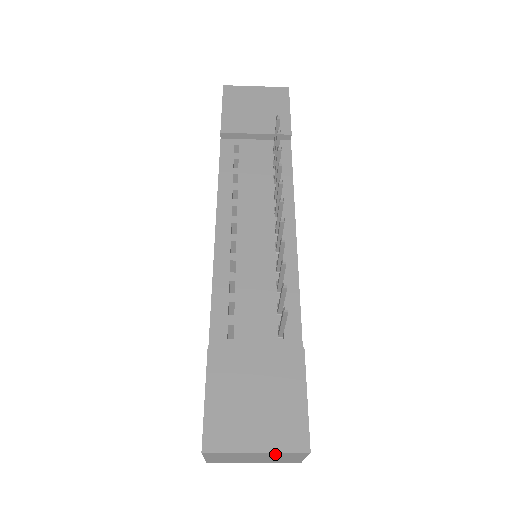
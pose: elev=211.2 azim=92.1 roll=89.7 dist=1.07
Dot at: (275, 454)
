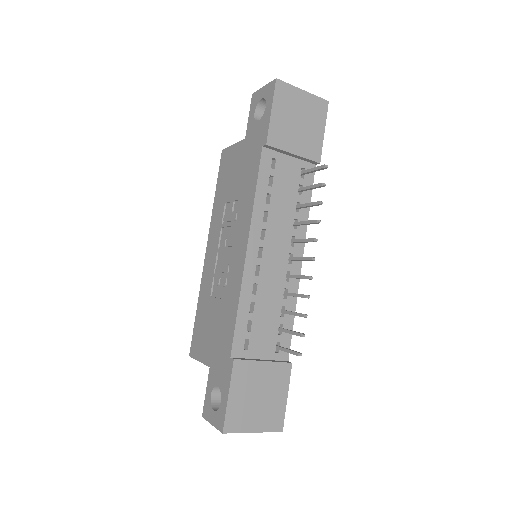
Dot at: (261, 430)
